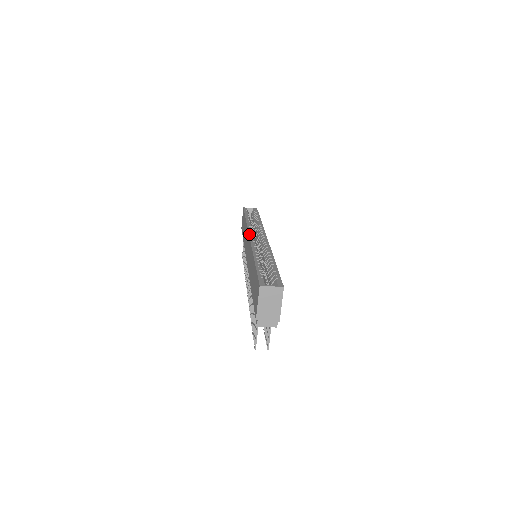
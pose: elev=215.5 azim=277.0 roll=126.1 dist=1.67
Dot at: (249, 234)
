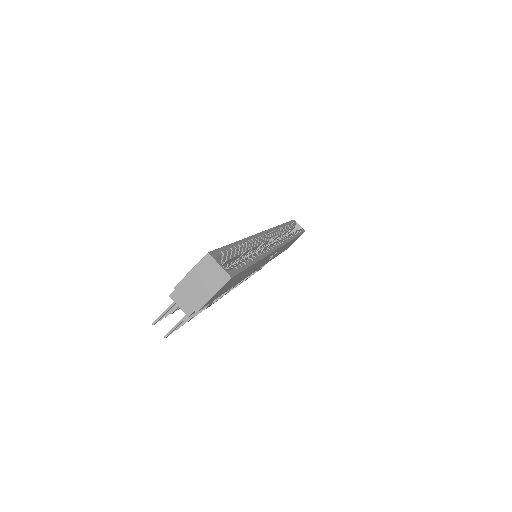
Dot at: (268, 229)
